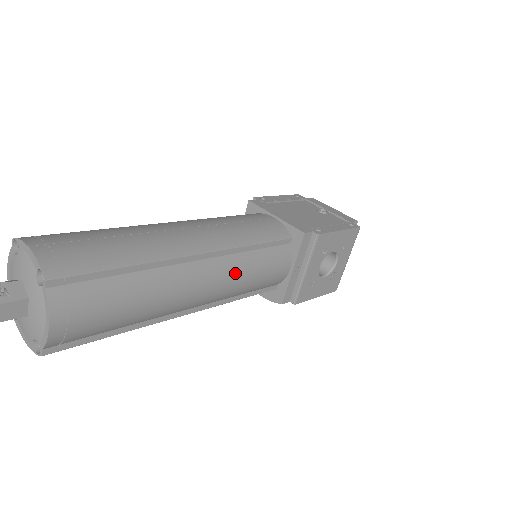
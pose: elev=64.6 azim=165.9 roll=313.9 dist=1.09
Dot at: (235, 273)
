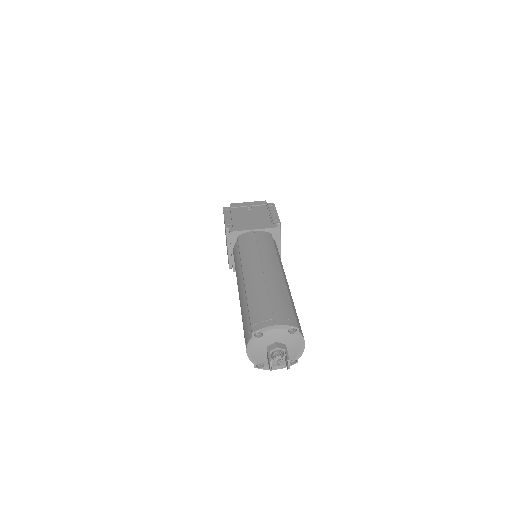
Dot at: occluded
